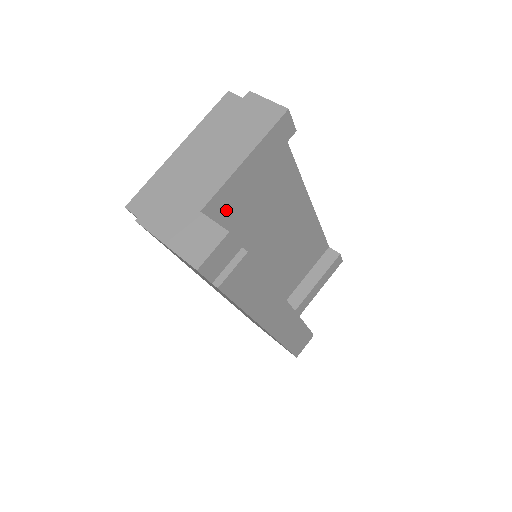
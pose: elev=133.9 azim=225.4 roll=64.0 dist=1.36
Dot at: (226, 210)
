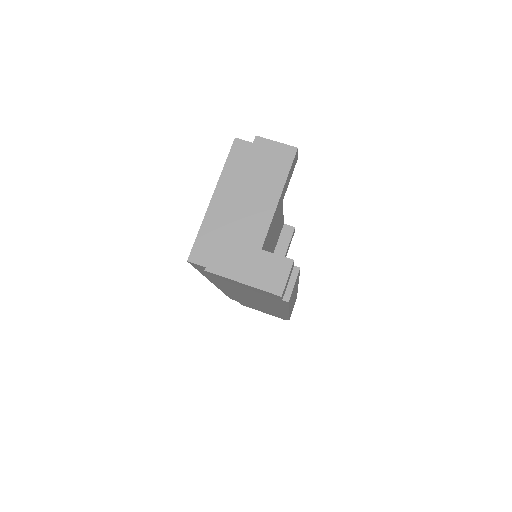
Dot at: (268, 239)
